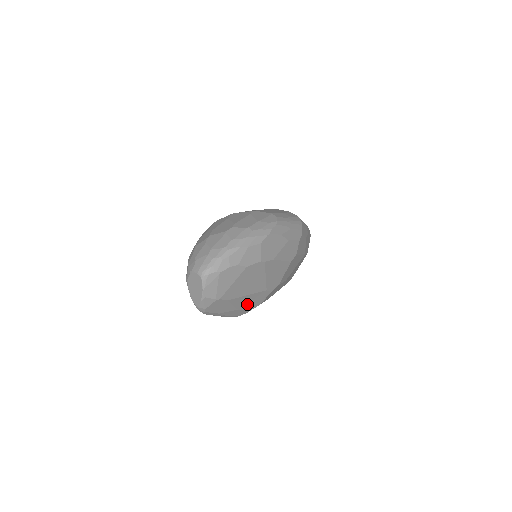
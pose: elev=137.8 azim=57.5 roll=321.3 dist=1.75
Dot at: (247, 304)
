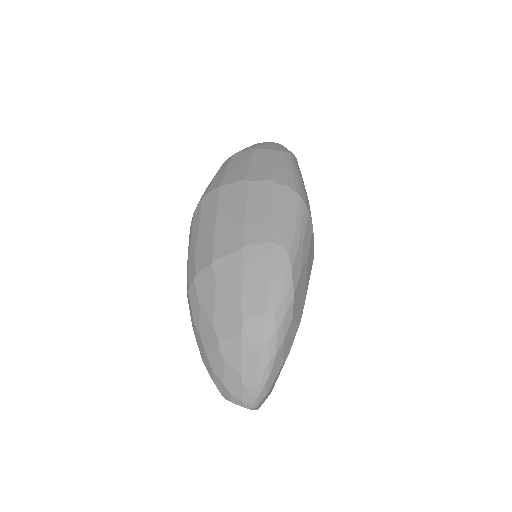
Dot at: occluded
